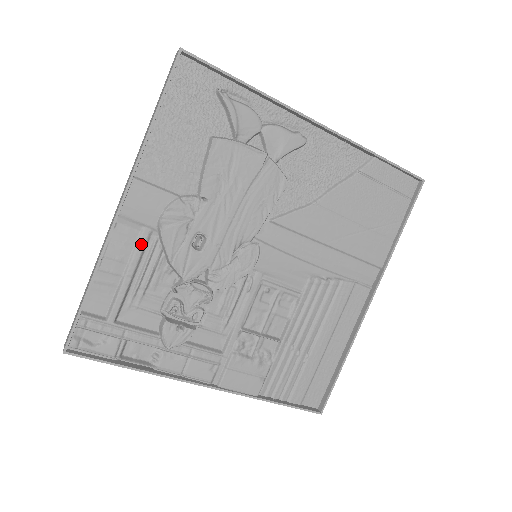
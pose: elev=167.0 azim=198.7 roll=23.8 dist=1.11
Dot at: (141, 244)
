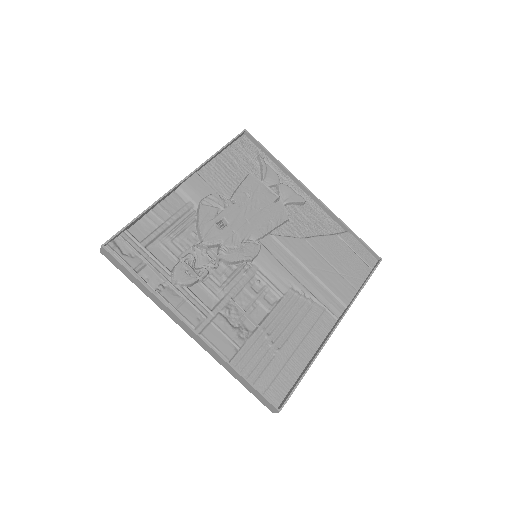
Dot at: (184, 209)
